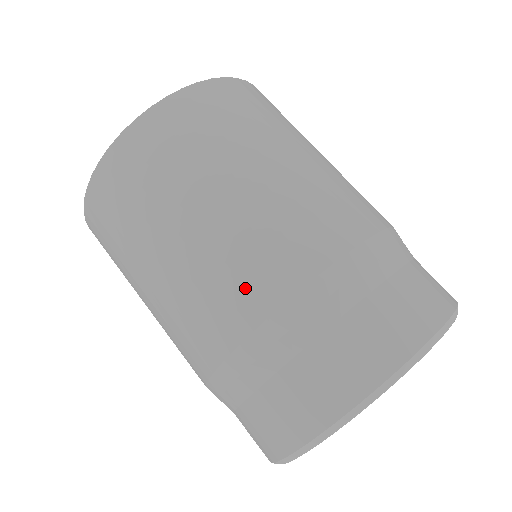
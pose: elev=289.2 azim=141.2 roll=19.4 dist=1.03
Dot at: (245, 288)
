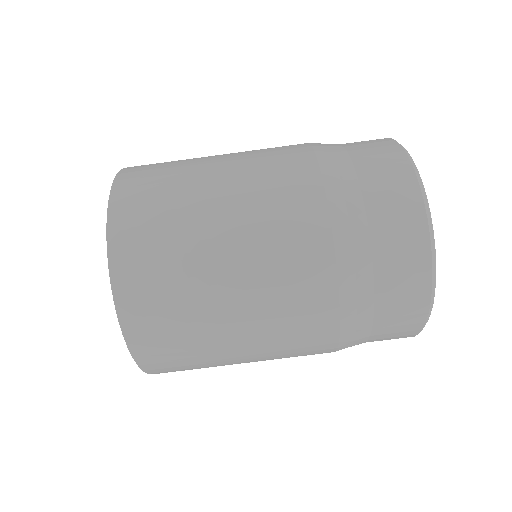
Dot at: (310, 351)
